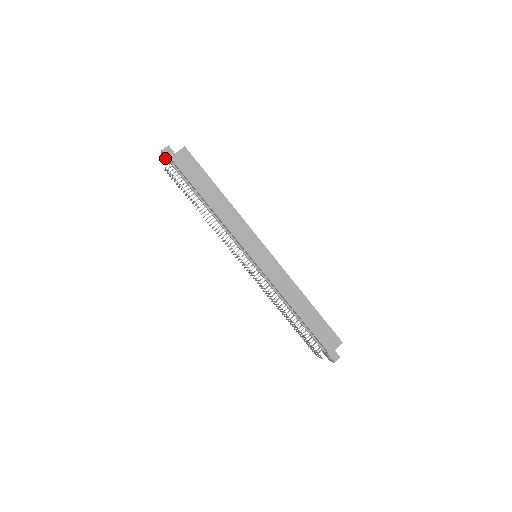
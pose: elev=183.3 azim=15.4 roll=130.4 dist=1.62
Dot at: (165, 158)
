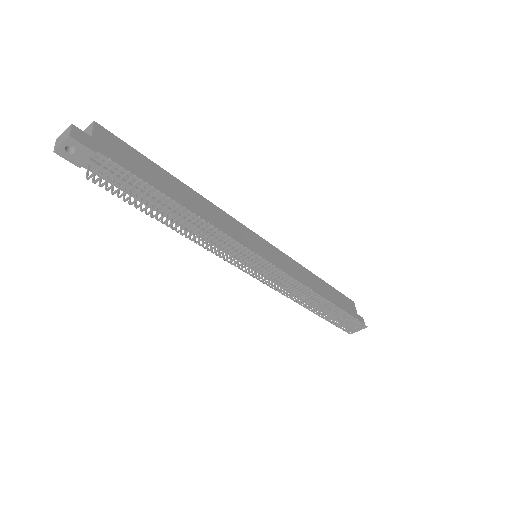
Dot at: (70, 155)
